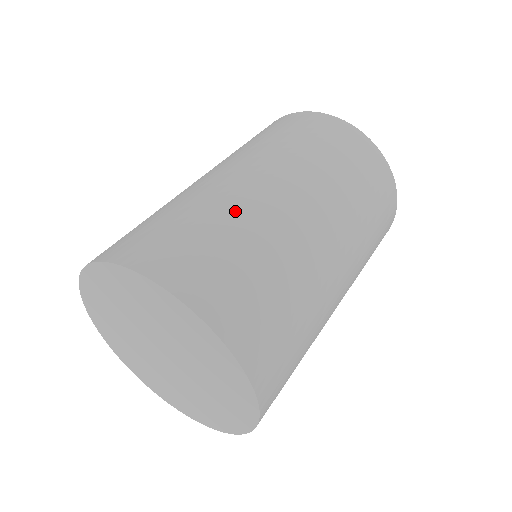
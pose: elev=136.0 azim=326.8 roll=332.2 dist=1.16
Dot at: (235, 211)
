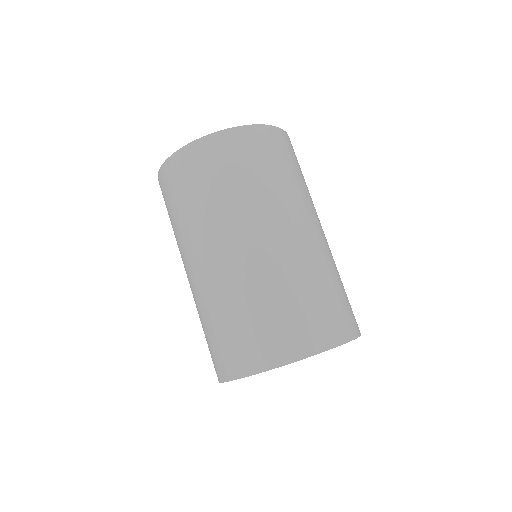
Dot at: (286, 276)
